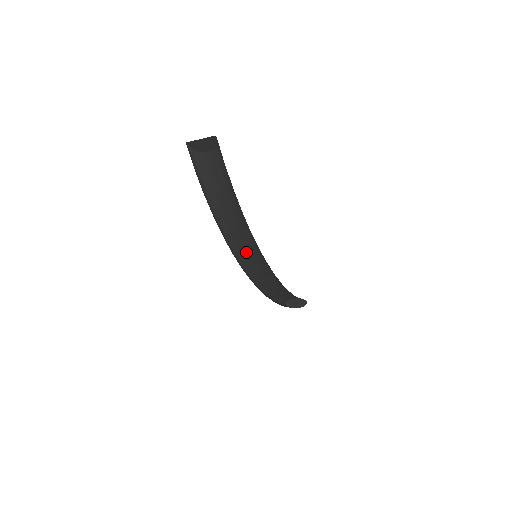
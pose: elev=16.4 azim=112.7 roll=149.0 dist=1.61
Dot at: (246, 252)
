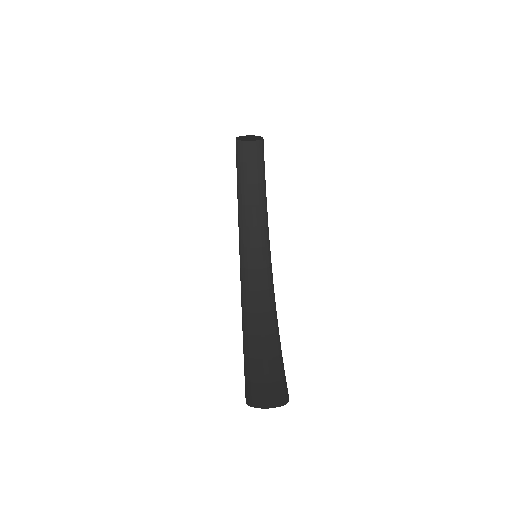
Dot at: occluded
